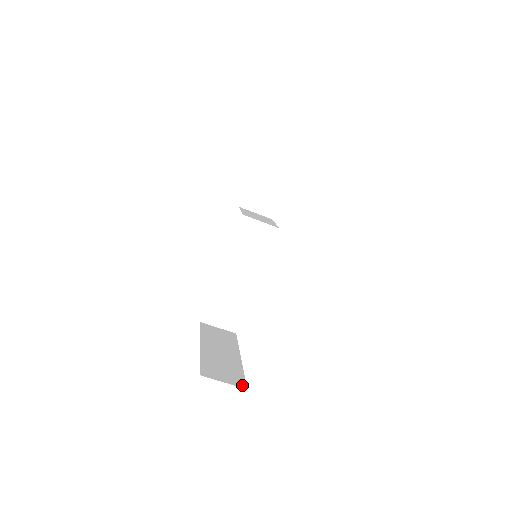
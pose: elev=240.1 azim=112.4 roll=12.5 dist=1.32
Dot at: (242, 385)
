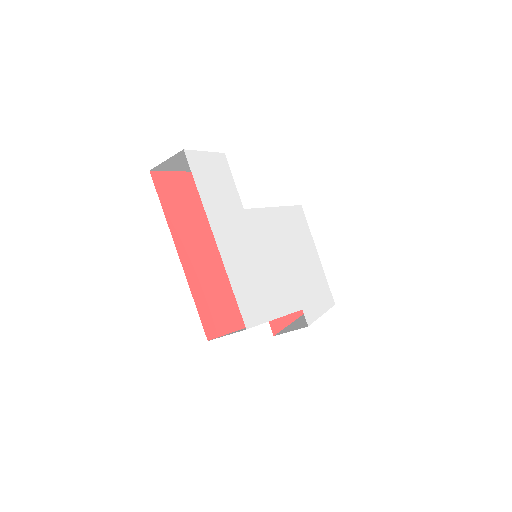
Dot at: occluded
